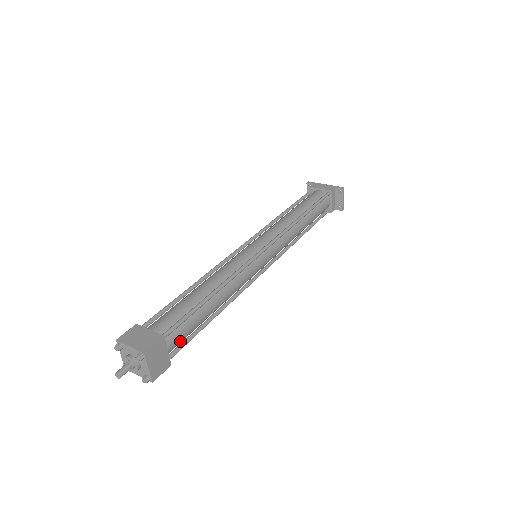
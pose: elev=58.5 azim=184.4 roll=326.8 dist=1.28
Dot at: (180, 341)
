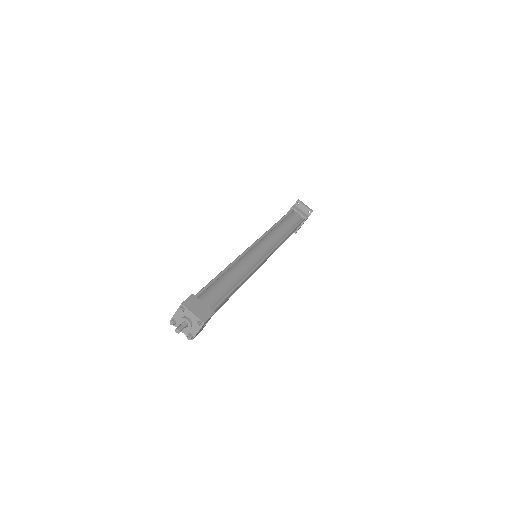
Dot at: (214, 300)
